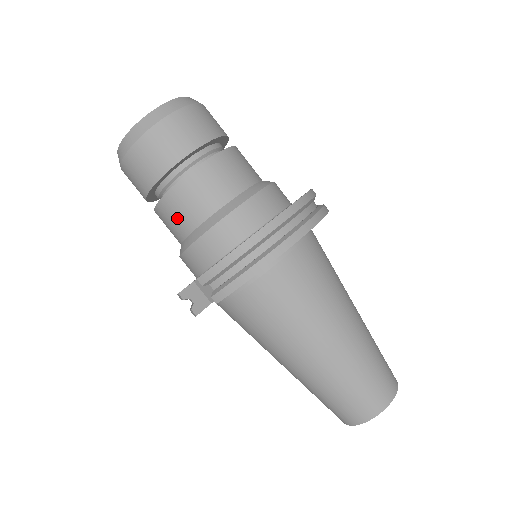
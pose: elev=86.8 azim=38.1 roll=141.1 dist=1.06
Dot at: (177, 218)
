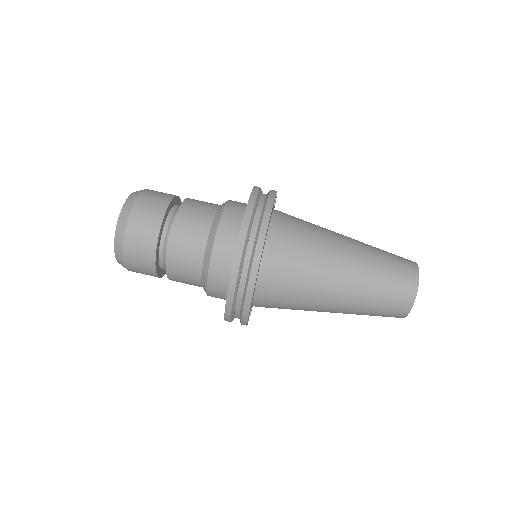
Dot at: occluded
